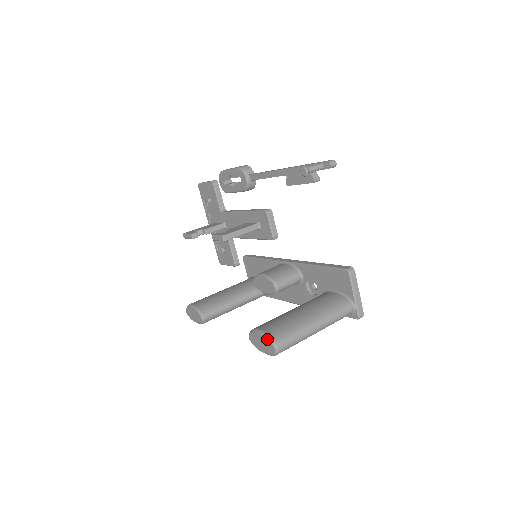
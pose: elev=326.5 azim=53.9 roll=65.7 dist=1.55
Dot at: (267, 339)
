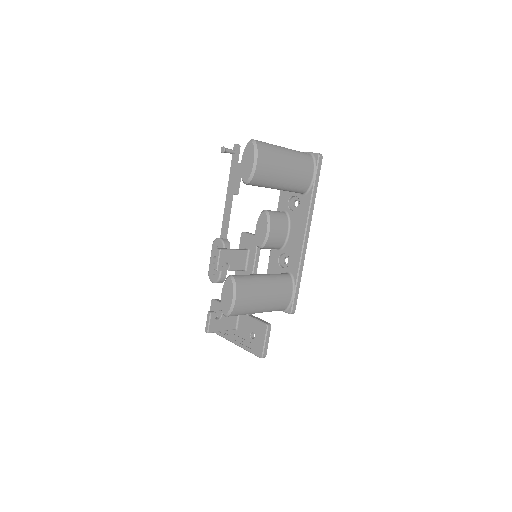
Dot at: (244, 149)
